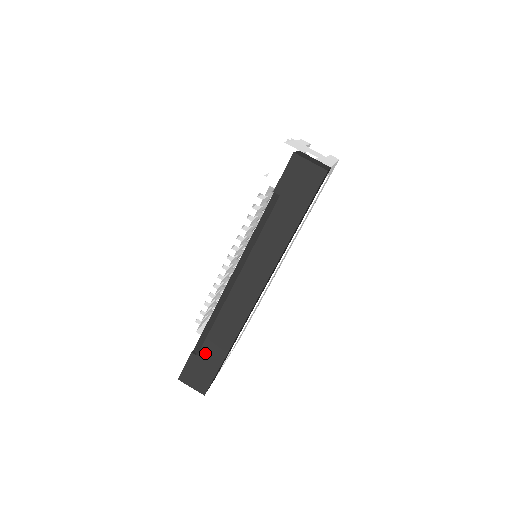
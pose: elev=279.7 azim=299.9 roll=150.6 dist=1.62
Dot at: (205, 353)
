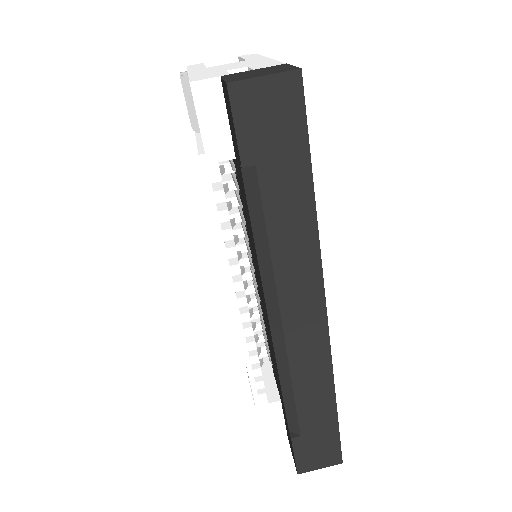
Dot at: (308, 426)
